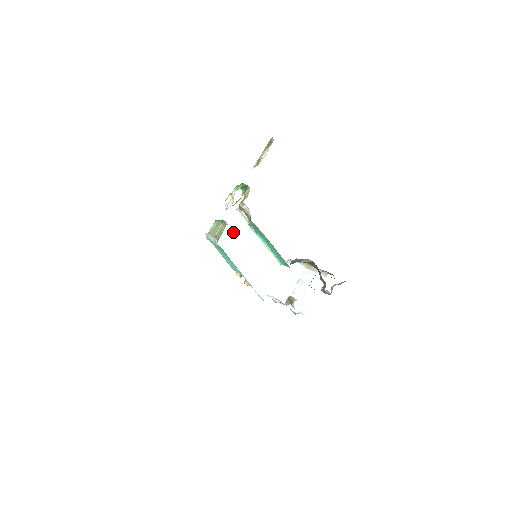
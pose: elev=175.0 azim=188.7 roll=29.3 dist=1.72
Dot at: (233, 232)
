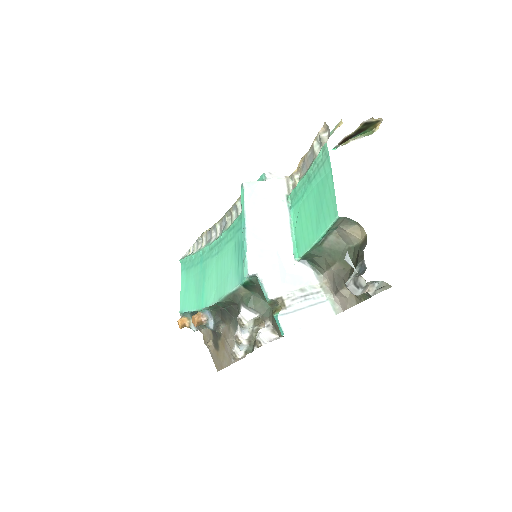
Dot at: (267, 189)
